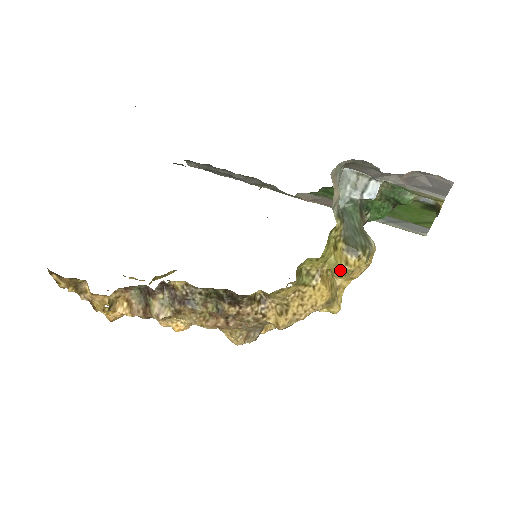
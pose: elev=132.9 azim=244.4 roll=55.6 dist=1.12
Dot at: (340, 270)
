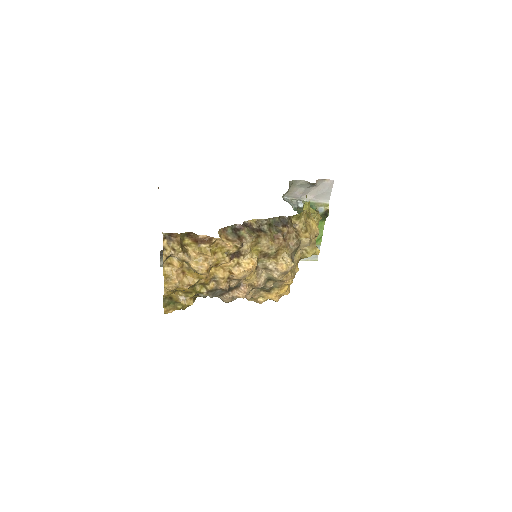
Dot at: (316, 216)
